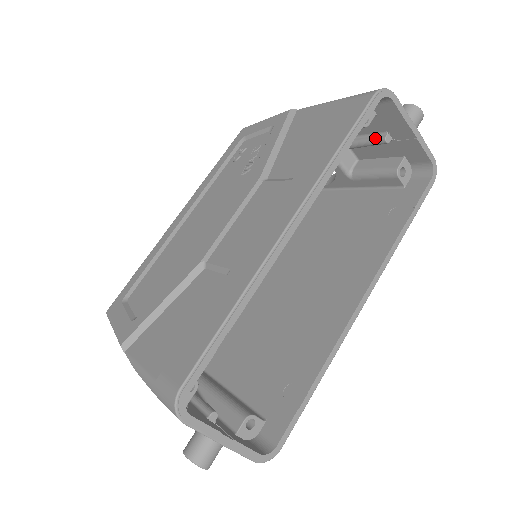
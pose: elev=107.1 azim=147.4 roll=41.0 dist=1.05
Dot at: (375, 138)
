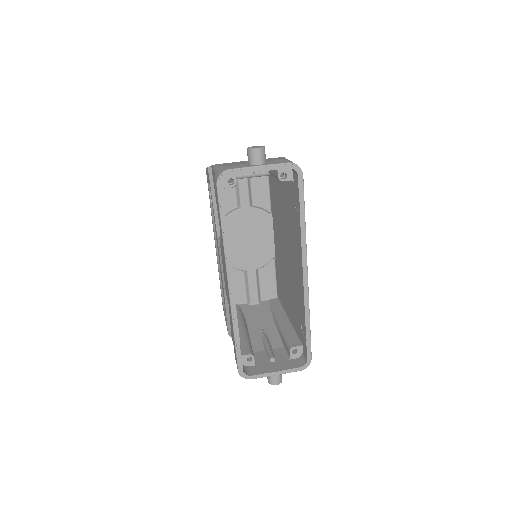
Dot at: occluded
